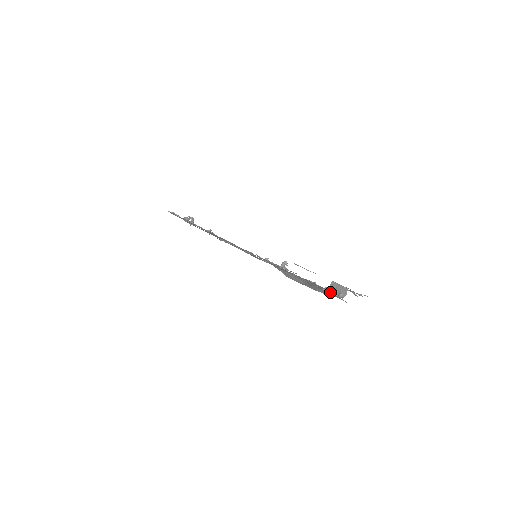
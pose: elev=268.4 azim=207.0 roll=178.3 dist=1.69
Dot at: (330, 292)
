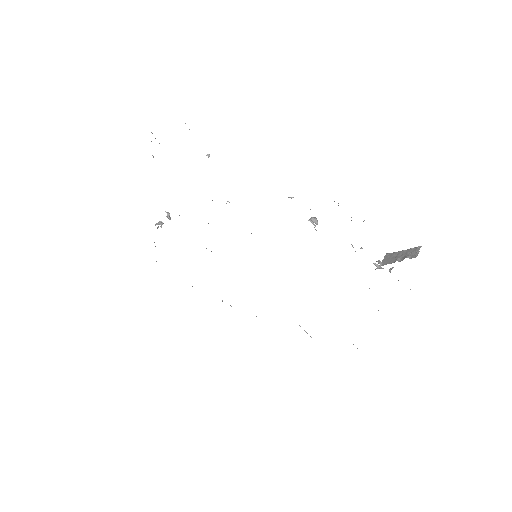
Dot at: (386, 264)
